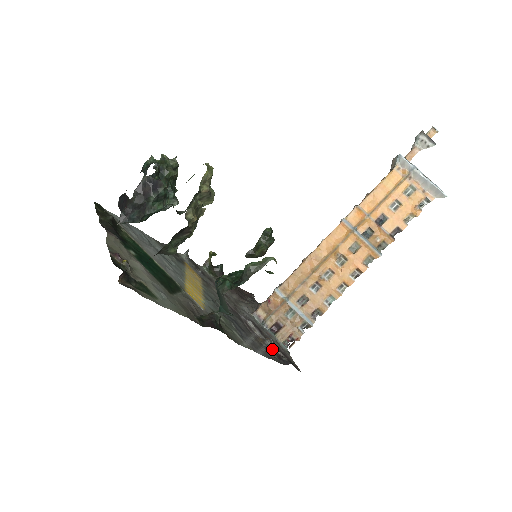
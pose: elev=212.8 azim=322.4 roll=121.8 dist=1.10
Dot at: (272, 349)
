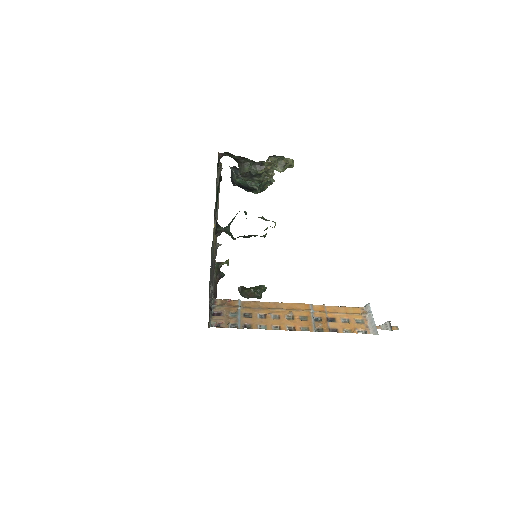
Dot at: (209, 302)
